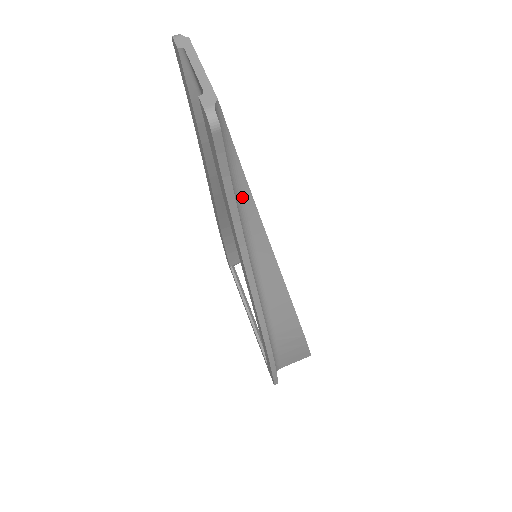
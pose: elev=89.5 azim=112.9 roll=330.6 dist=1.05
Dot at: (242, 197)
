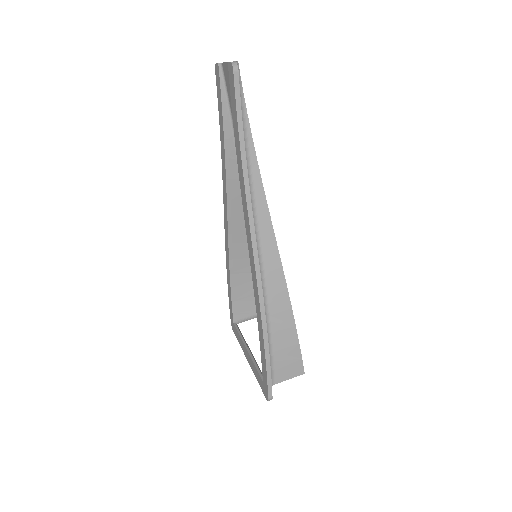
Dot at: (248, 146)
